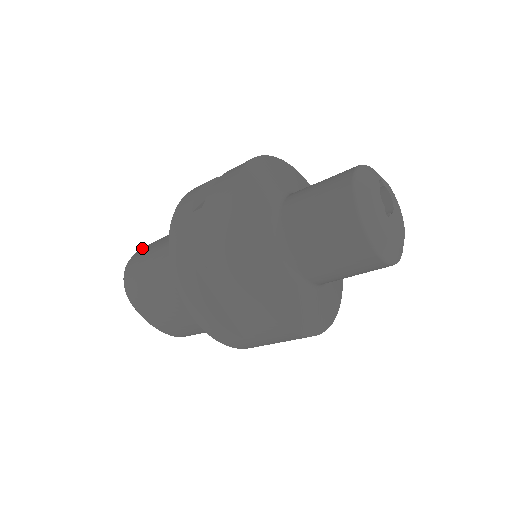
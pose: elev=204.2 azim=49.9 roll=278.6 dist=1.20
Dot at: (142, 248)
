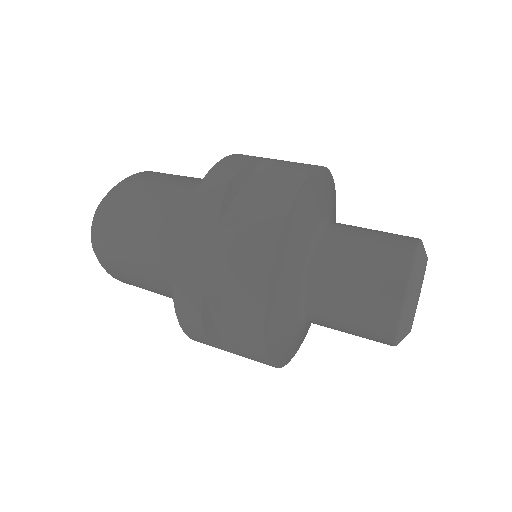
Dot at: (119, 186)
